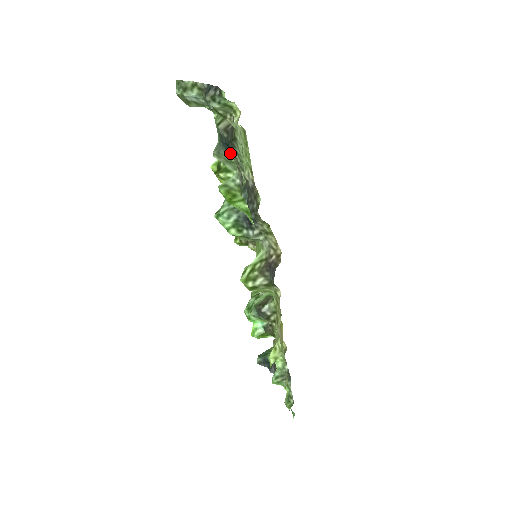
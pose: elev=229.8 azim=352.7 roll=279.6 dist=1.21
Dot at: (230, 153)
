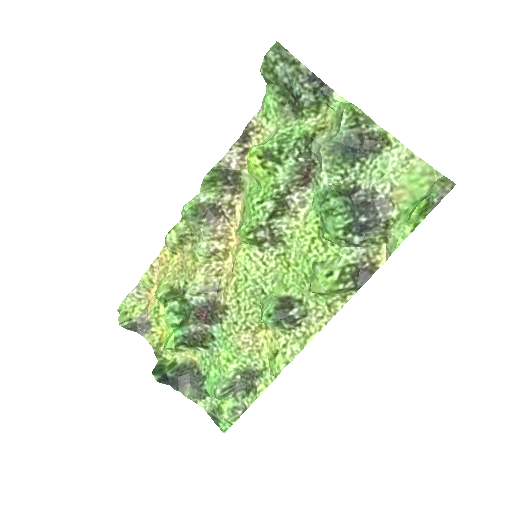
Dot at: (348, 158)
